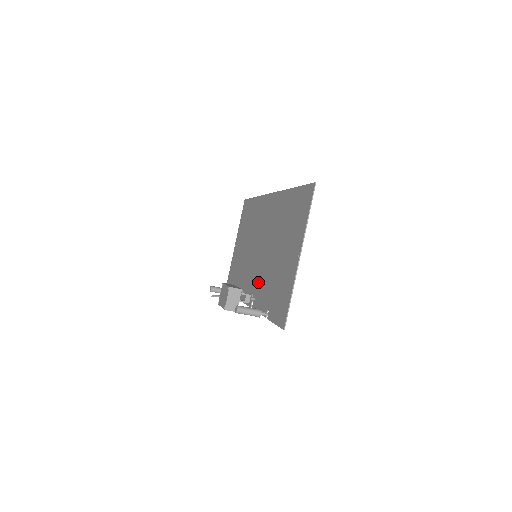
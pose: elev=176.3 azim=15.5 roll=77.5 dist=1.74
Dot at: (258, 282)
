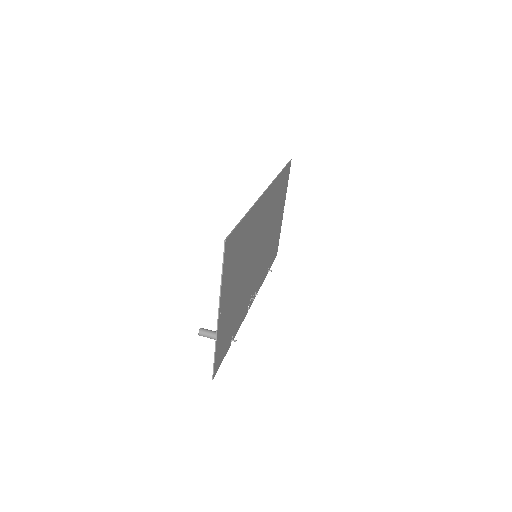
Dot at: (248, 290)
